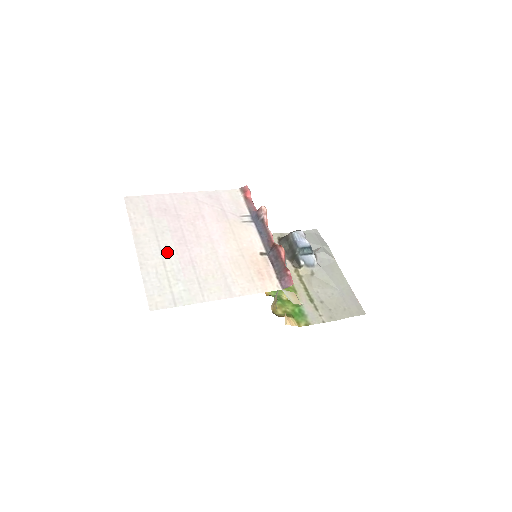
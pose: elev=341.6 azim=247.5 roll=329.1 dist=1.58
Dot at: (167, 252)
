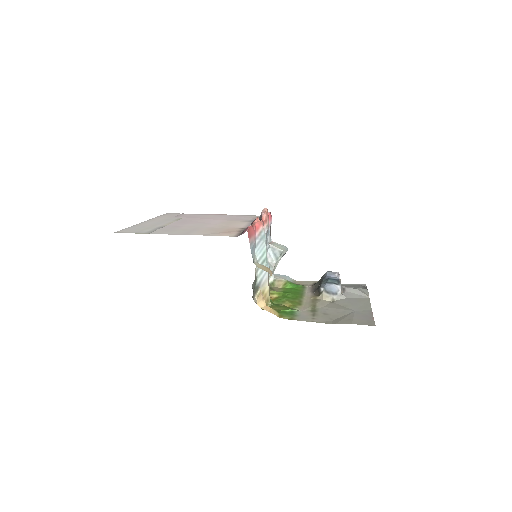
Dot at: (164, 223)
